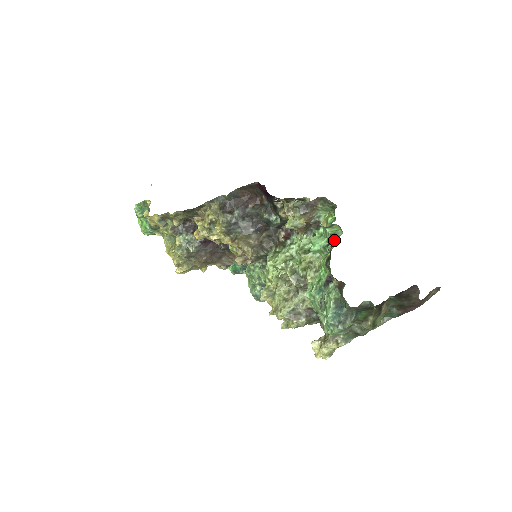
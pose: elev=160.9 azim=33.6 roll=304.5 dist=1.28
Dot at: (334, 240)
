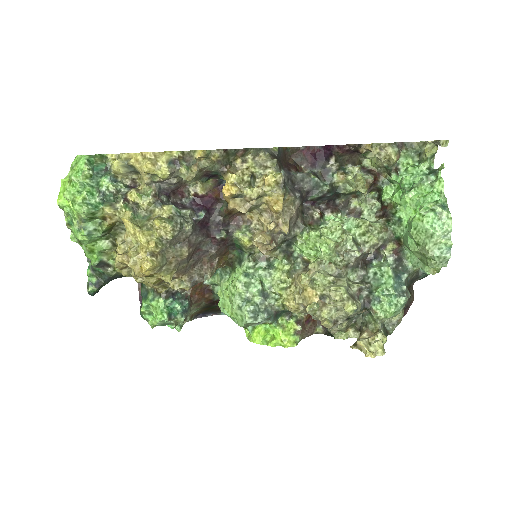
Dot at: (435, 169)
